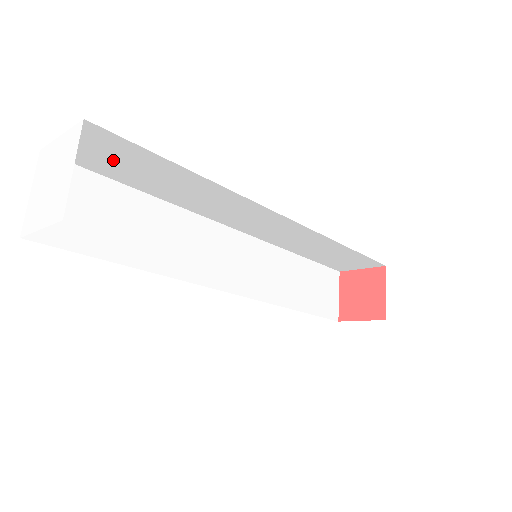
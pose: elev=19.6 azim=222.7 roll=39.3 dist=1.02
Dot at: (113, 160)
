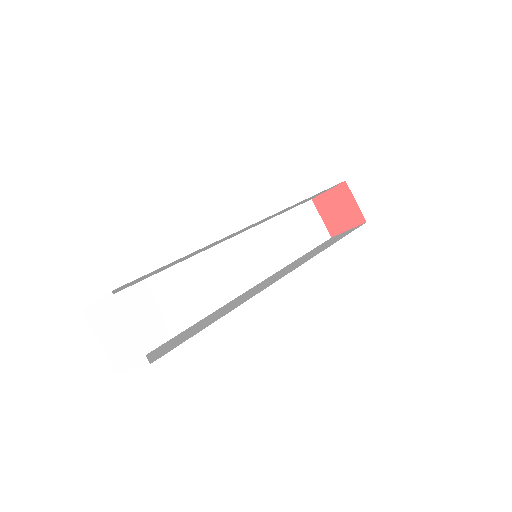
Dot at: occluded
